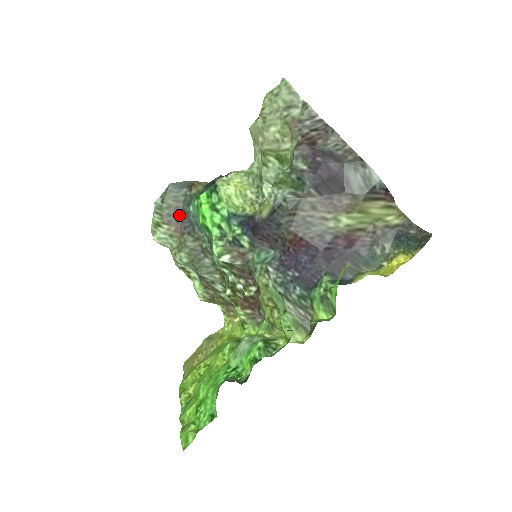
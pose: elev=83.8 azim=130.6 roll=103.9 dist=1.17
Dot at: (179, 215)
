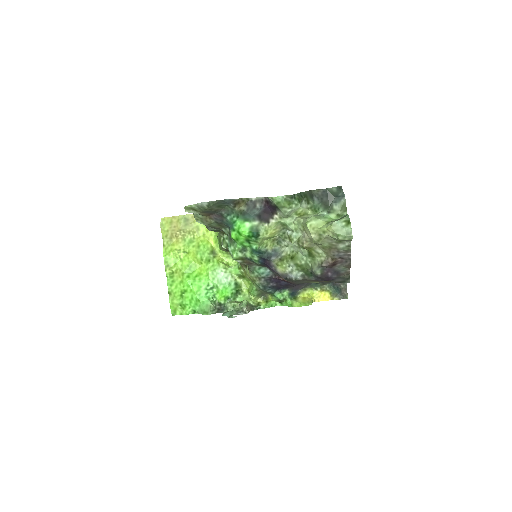
Dot at: (216, 212)
